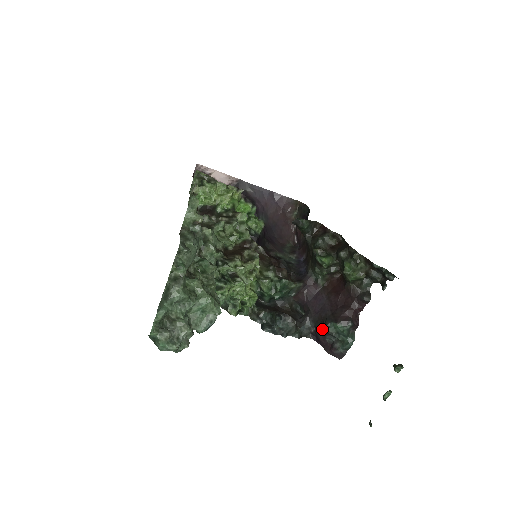
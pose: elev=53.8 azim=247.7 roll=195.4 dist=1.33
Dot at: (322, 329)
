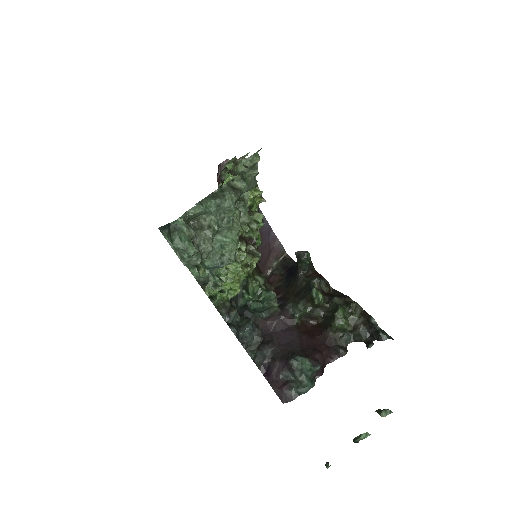
Dot at: (284, 361)
